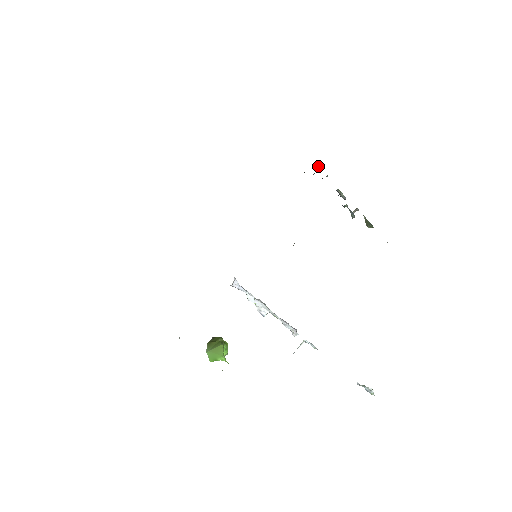
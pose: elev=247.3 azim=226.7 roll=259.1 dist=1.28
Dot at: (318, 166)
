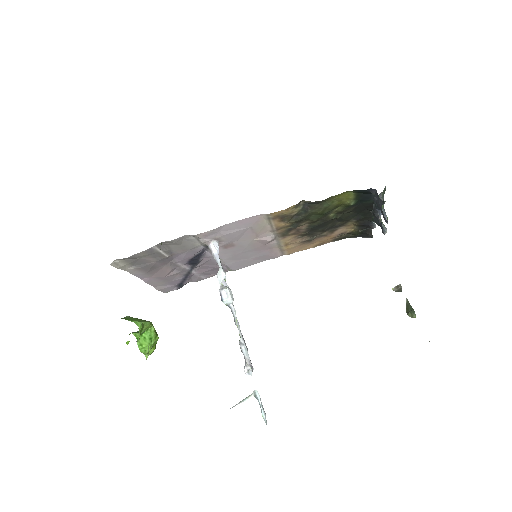
Dot at: (370, 232)
